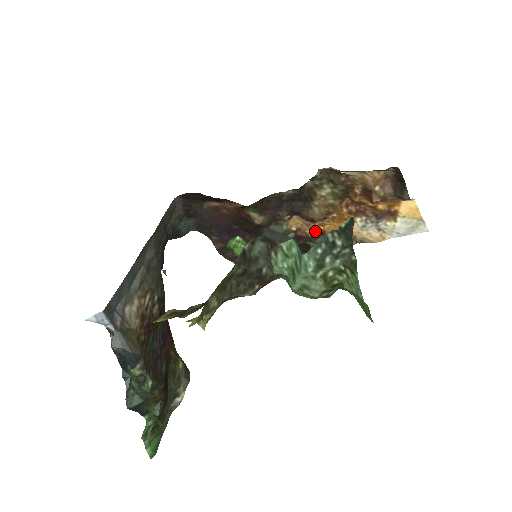
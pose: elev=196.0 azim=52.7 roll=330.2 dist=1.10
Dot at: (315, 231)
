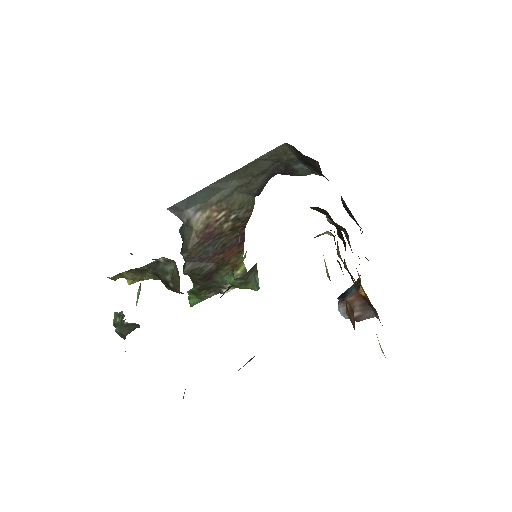
Dot at: (358, 275)
